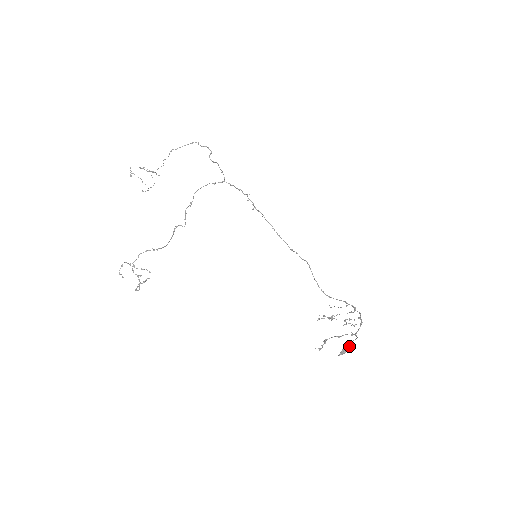
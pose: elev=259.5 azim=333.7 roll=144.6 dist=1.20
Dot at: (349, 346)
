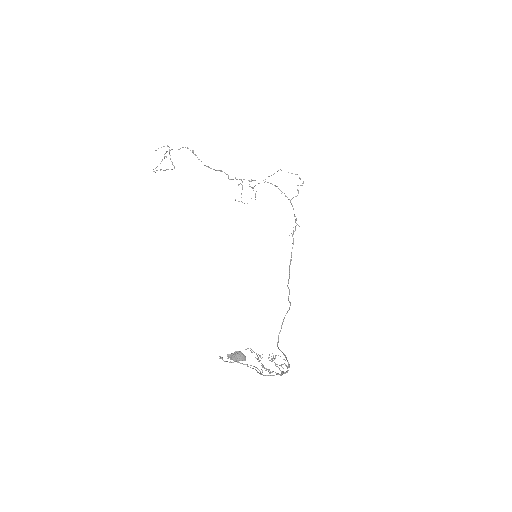
Dot at: (245, 356)
